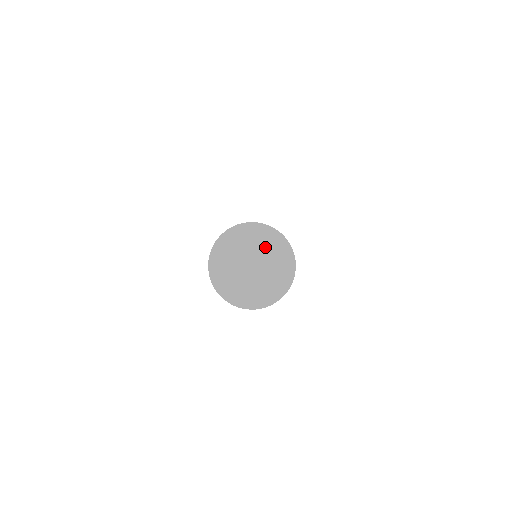
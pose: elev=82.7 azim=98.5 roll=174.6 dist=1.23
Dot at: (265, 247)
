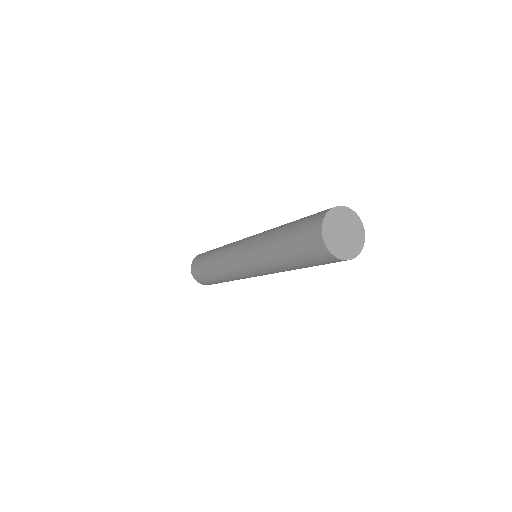
Dot at: (354, 228)
